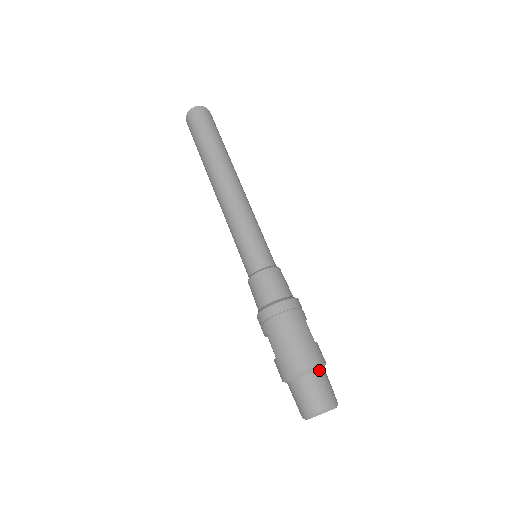
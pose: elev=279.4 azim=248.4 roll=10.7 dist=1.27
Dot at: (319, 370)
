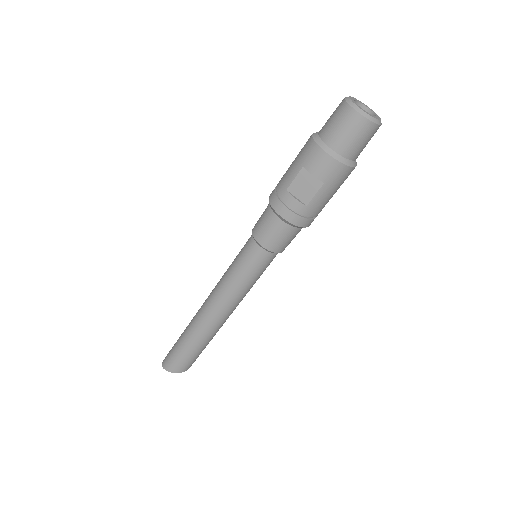
Dot at: occluded
